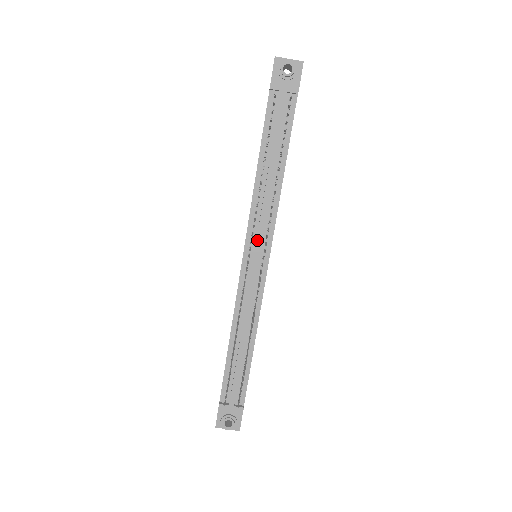
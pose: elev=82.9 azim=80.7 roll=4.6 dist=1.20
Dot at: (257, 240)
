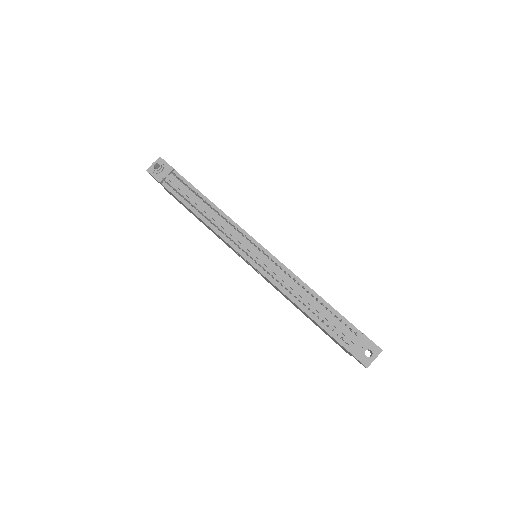
Dot at: (241, 243)
